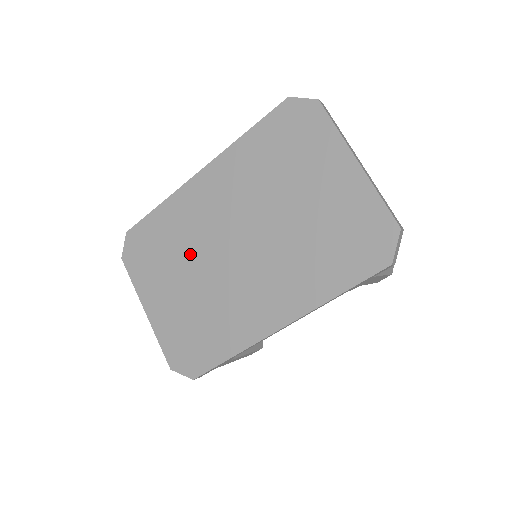
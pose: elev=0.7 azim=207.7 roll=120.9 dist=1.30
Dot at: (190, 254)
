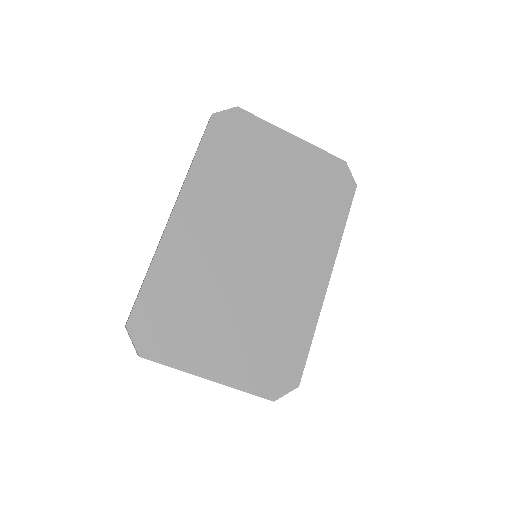
Dot at: (217, 288)
